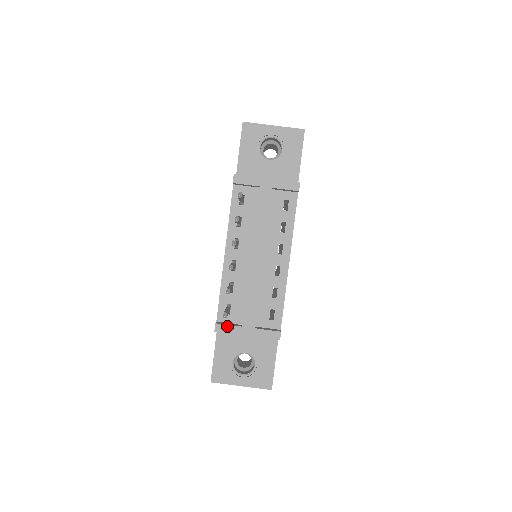
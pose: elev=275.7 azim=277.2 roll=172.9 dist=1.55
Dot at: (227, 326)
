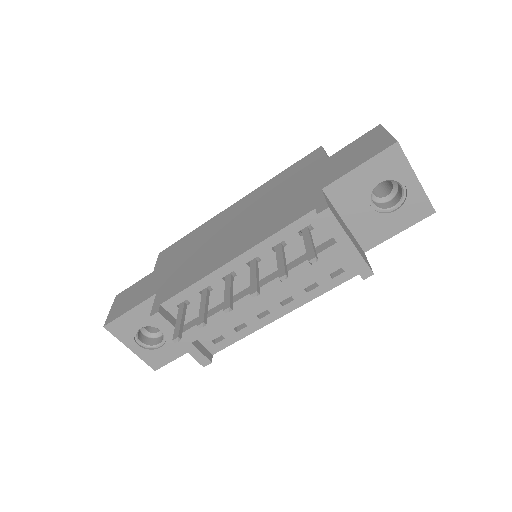
Dot at: (167, 322)
